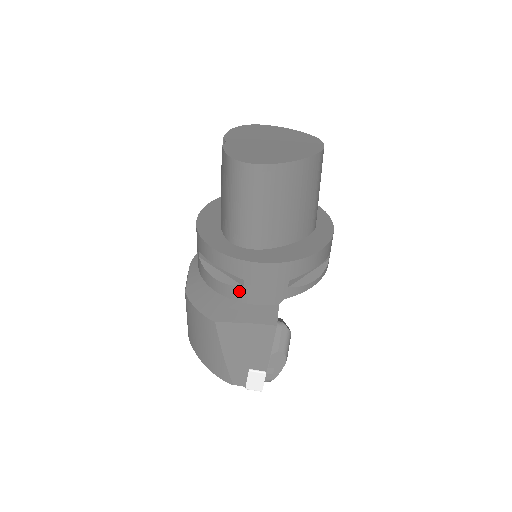
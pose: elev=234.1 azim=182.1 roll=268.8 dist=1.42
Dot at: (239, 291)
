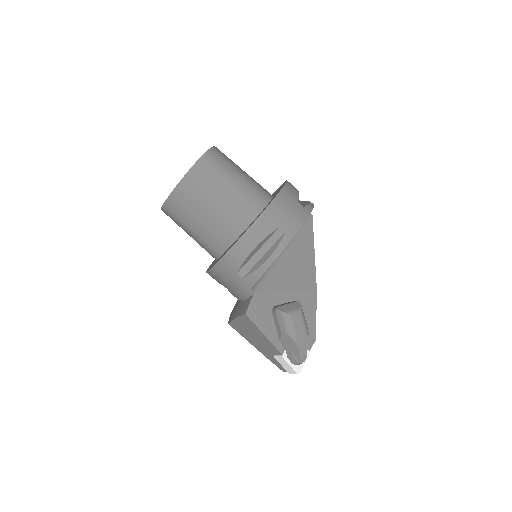
Dot at: (232, 294)
